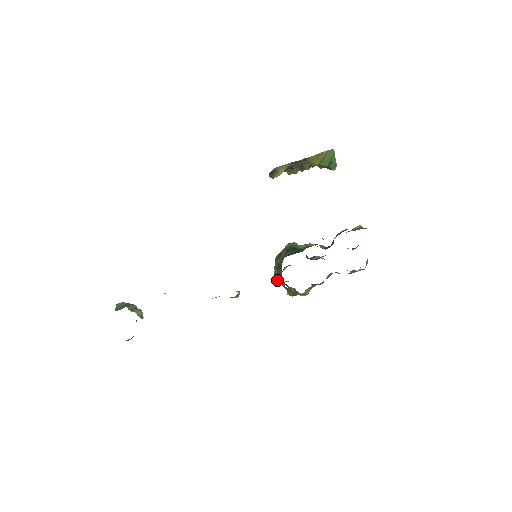
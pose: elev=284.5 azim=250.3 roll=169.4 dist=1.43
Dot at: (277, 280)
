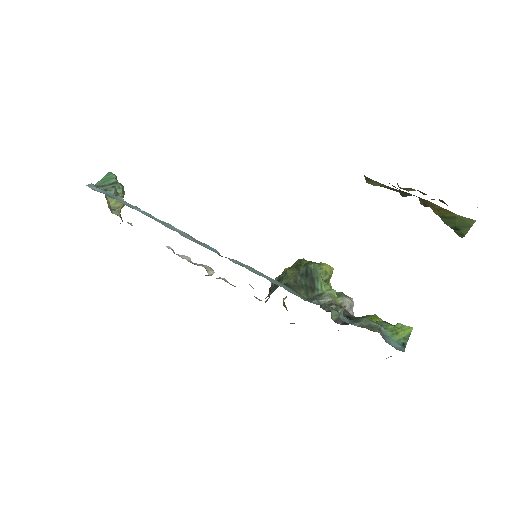
Dot at: occluded
